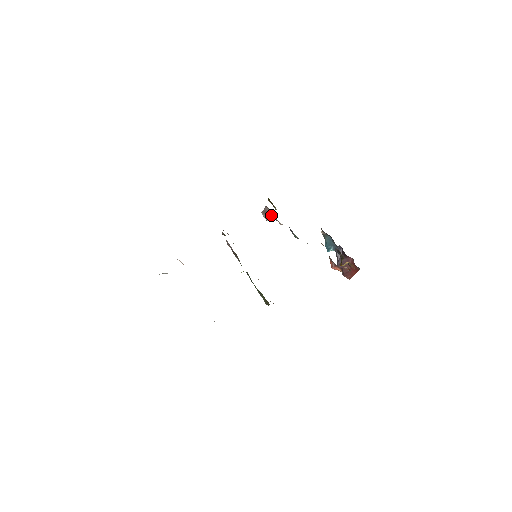
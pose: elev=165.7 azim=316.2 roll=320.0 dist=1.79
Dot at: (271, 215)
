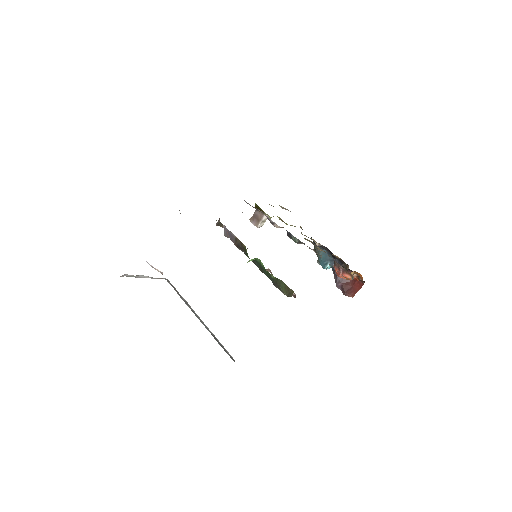
Dot at: (263, 220)
